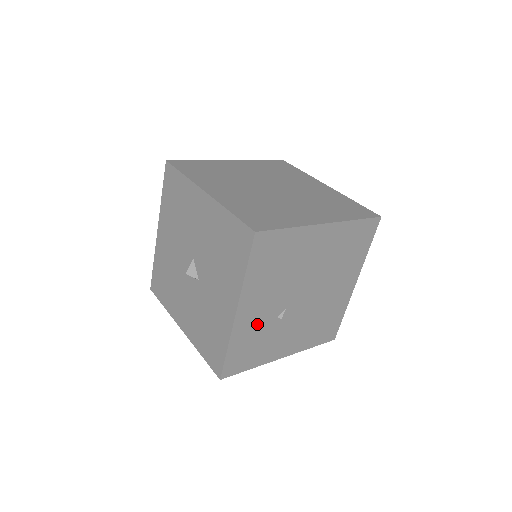
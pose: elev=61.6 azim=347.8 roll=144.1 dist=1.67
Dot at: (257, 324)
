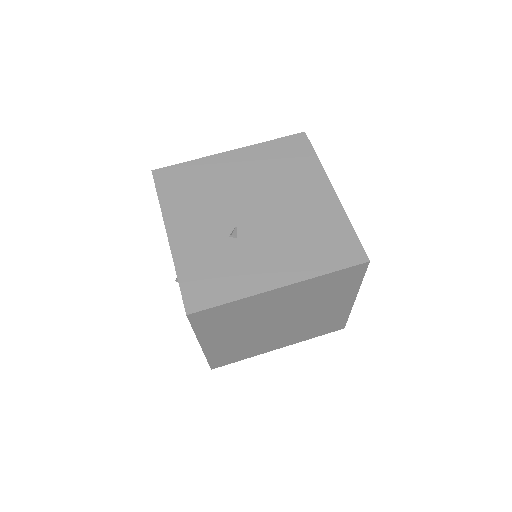
Dot at: (204, 246)
